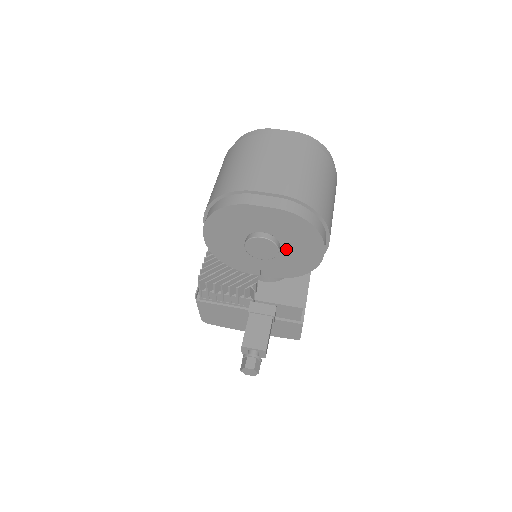
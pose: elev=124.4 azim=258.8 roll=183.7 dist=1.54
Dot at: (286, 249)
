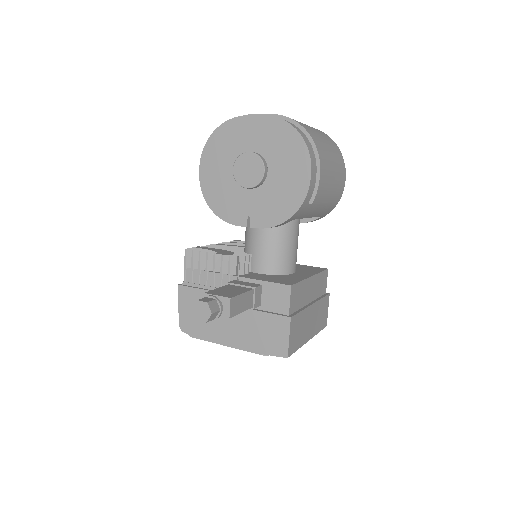
Dot at: (273, 175)
